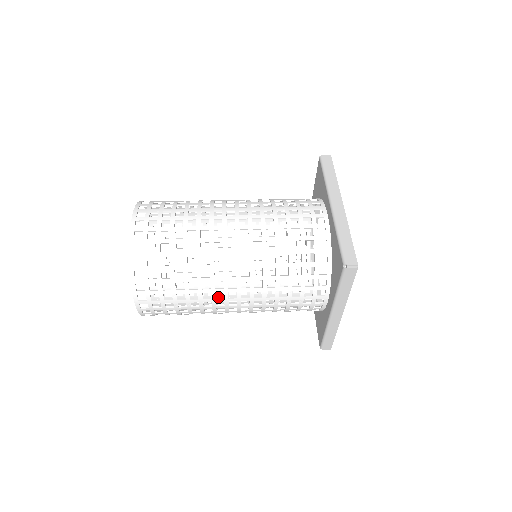
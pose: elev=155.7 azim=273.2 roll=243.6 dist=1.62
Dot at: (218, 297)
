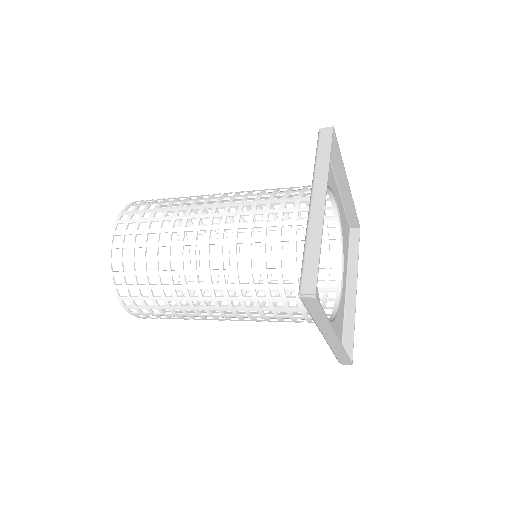
Dot at: (195, 306)
